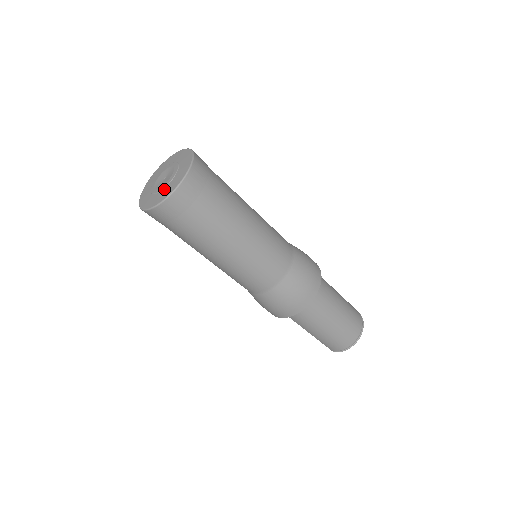
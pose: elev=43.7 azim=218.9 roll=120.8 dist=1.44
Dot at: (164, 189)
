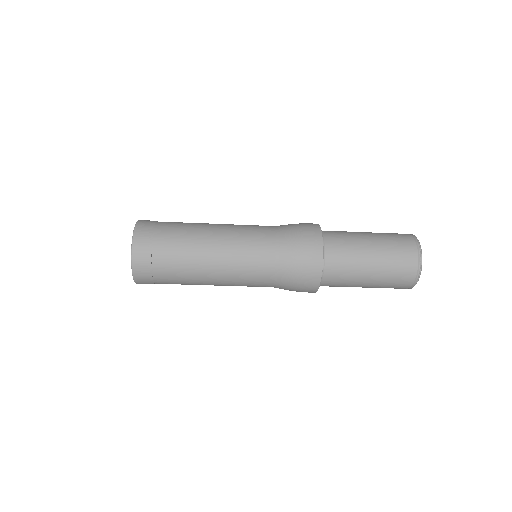
Dot at: occluded
